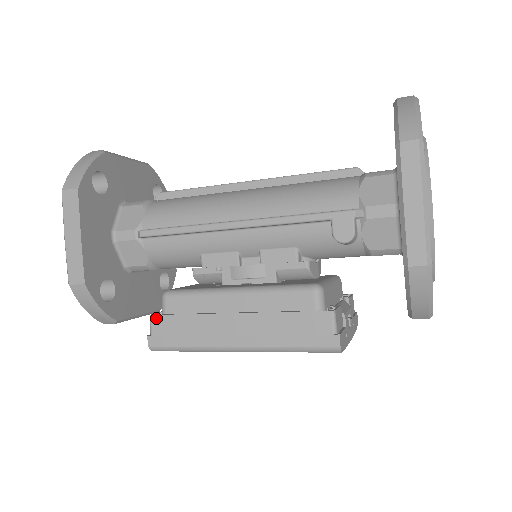
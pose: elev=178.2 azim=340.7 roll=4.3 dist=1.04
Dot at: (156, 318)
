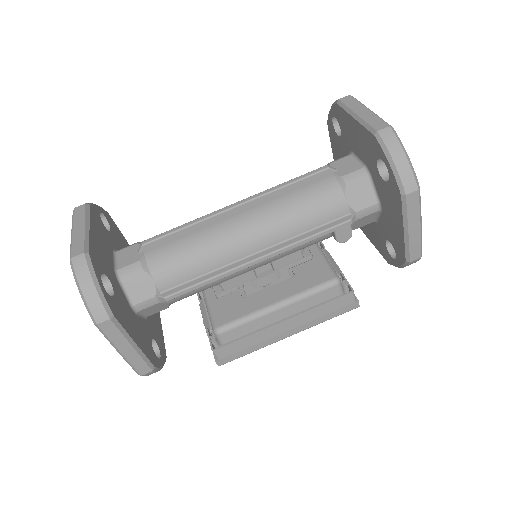
Dot at: (219, 350)
